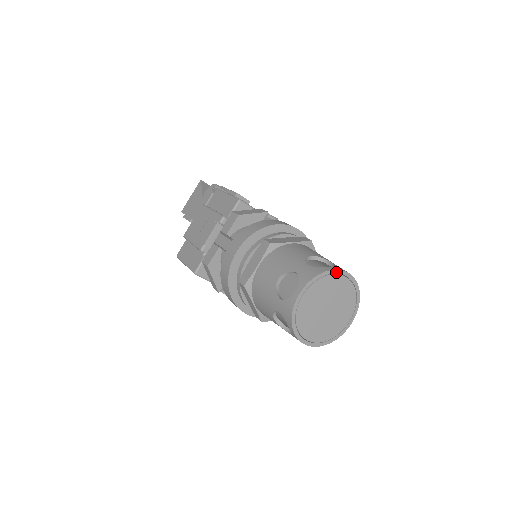
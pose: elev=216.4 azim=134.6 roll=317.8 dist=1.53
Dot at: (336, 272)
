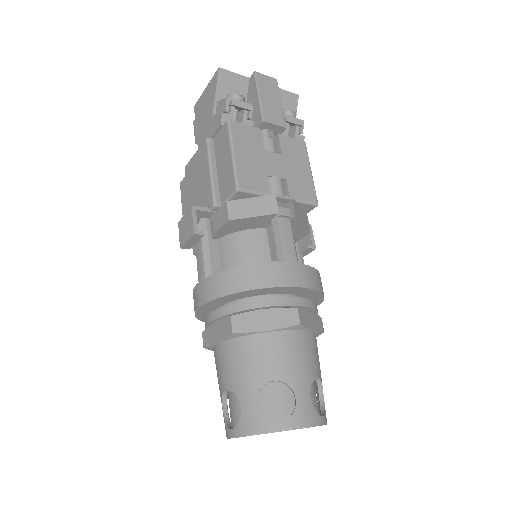
Dot at: (286, 430)
